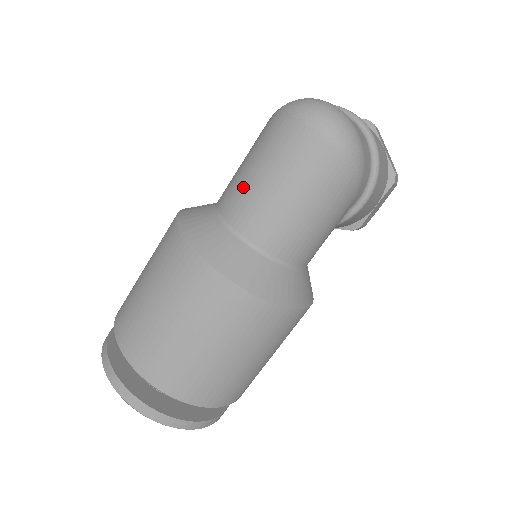
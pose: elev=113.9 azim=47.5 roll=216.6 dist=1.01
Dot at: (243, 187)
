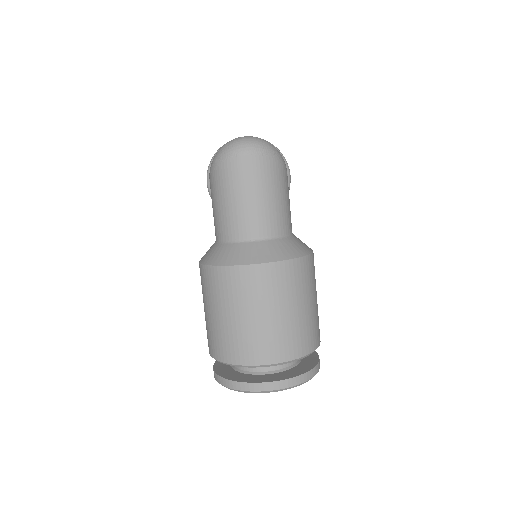
Dot at: (234, 214)
